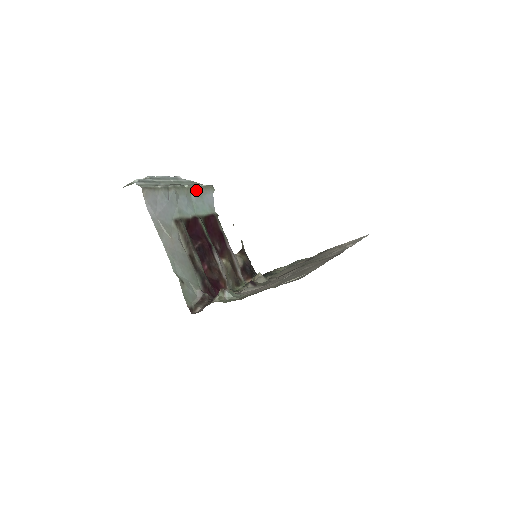
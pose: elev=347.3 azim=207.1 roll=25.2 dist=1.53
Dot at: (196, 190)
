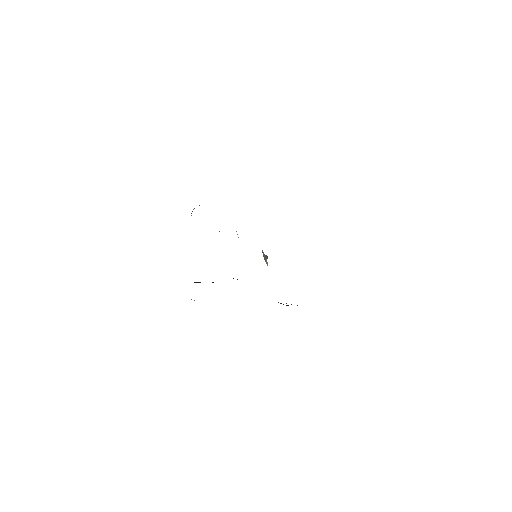
Dot at: occluded
